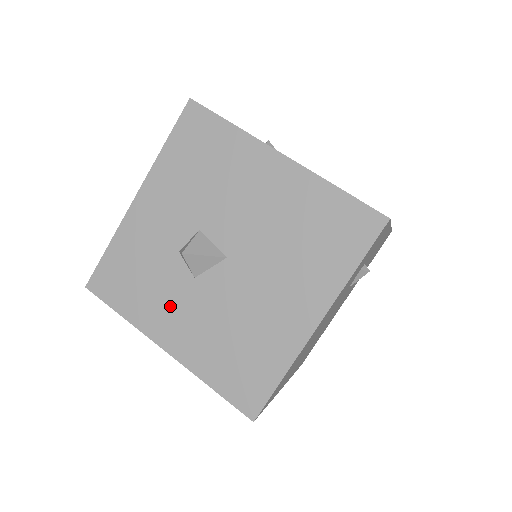
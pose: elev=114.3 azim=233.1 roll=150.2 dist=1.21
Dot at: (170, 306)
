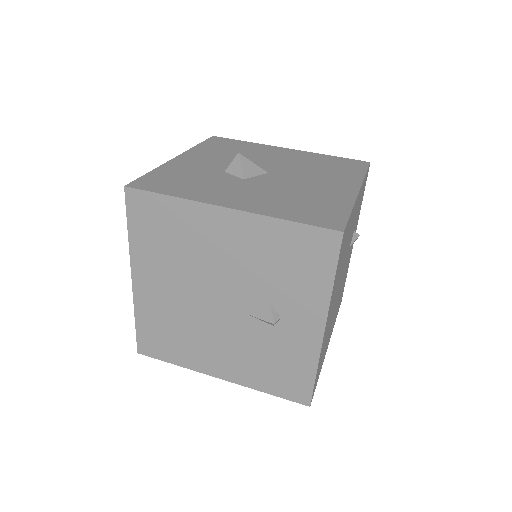
Dot at: (225, 190)
